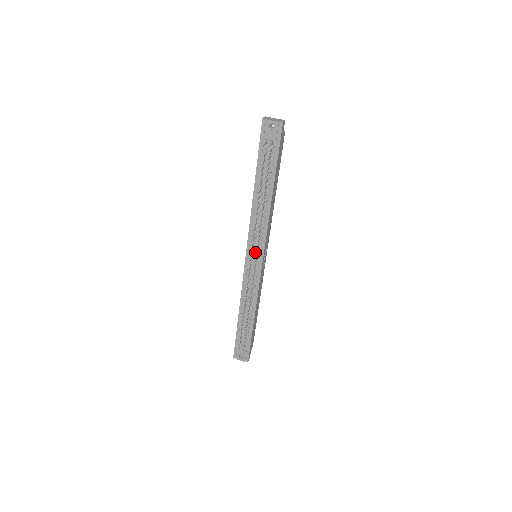
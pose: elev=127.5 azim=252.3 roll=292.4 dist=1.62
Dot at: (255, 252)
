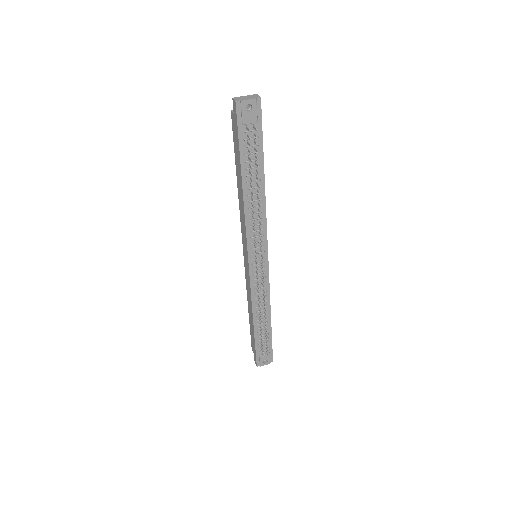
Dot at: (259, 253)
